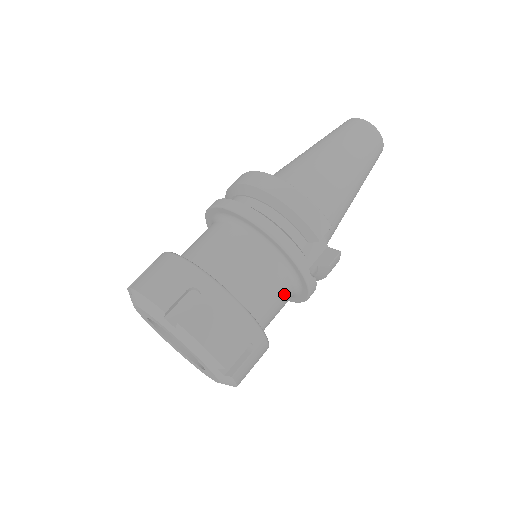
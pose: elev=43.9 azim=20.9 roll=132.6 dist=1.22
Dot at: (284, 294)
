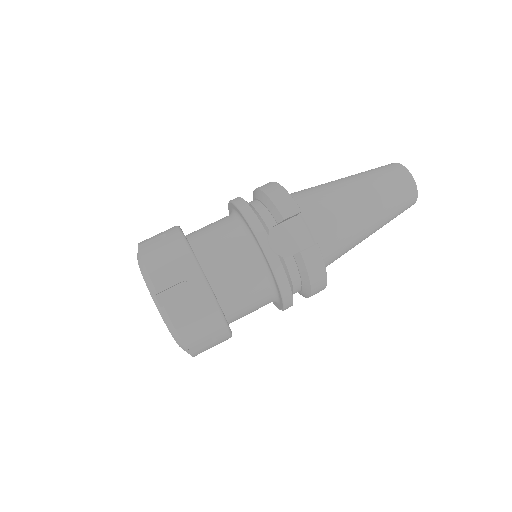
Dot at: (247, 267)
